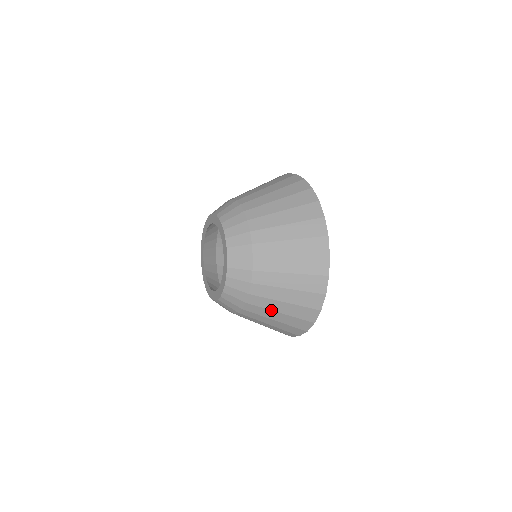
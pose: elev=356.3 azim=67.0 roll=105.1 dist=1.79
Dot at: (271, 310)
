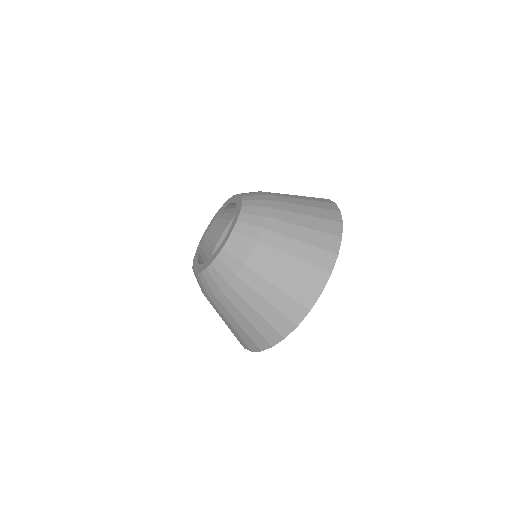
Dot at: (290, 237)
